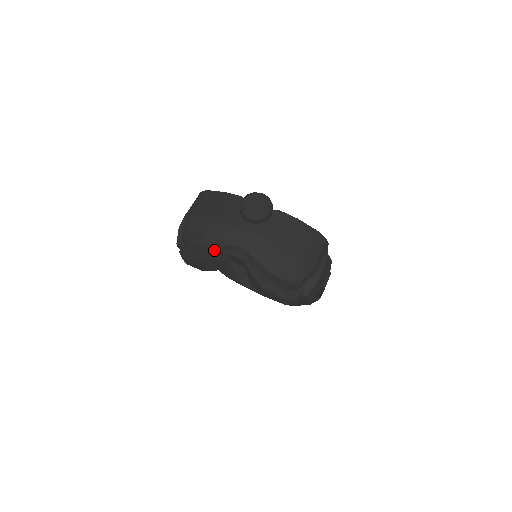
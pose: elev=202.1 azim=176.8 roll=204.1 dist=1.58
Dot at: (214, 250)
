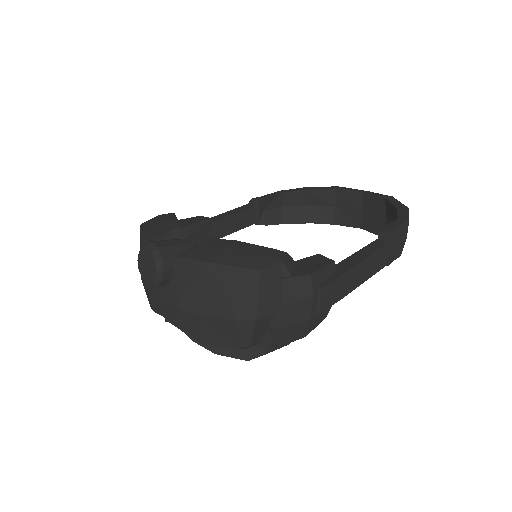
Dot at: occluded
